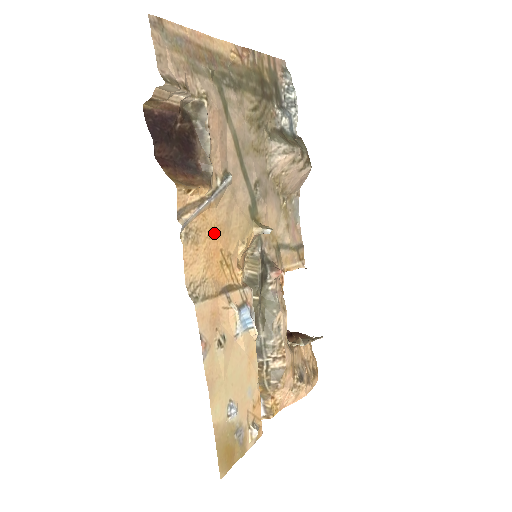
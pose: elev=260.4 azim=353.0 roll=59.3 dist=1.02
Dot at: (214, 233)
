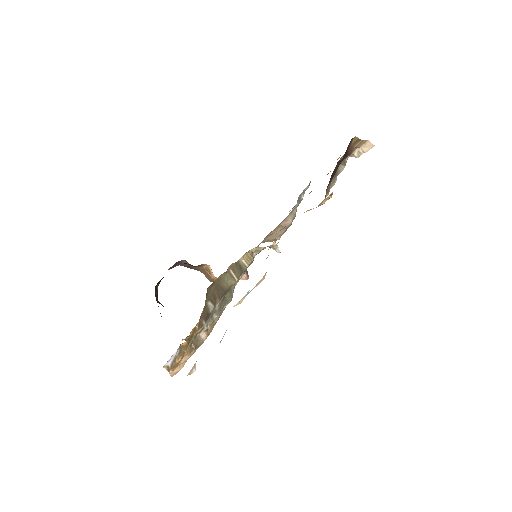
Dot at: occluded
